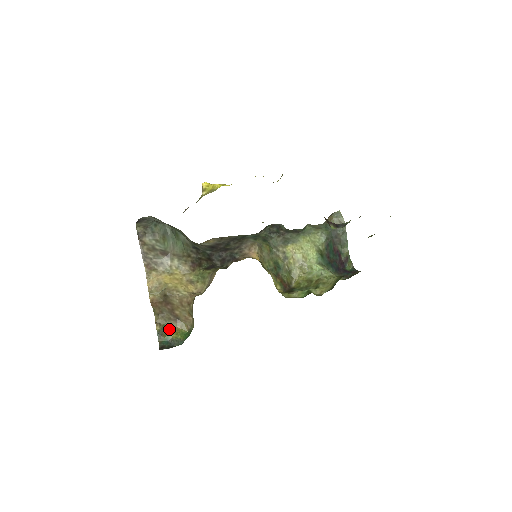
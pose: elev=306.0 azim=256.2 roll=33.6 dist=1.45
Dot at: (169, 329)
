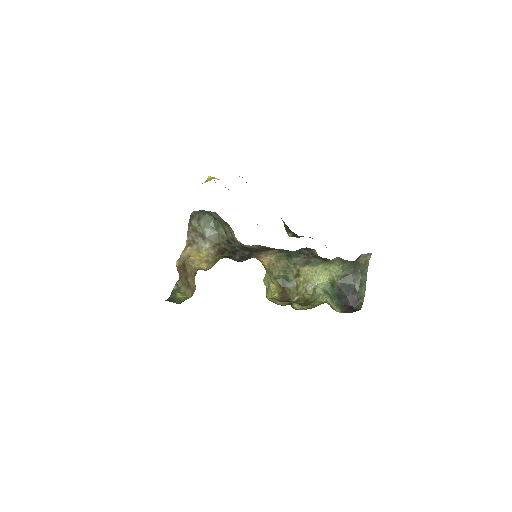
Dot at: (181, 291)
